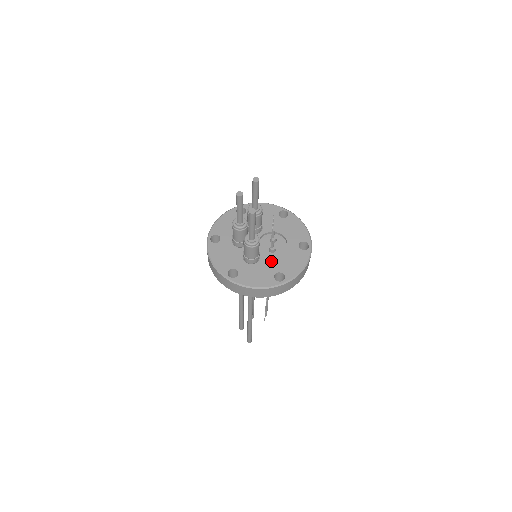
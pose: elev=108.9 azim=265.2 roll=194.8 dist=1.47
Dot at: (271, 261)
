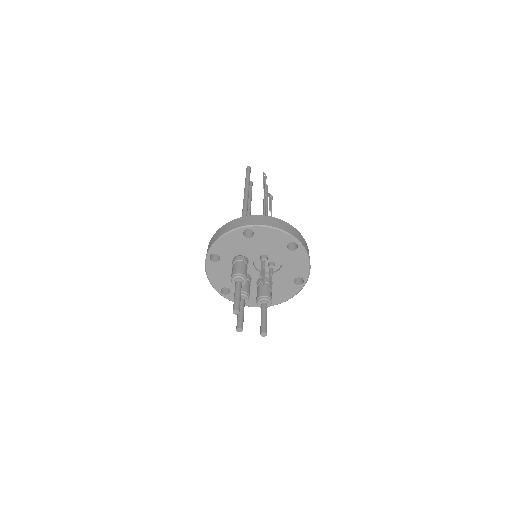
Dot at: (281, 276)
